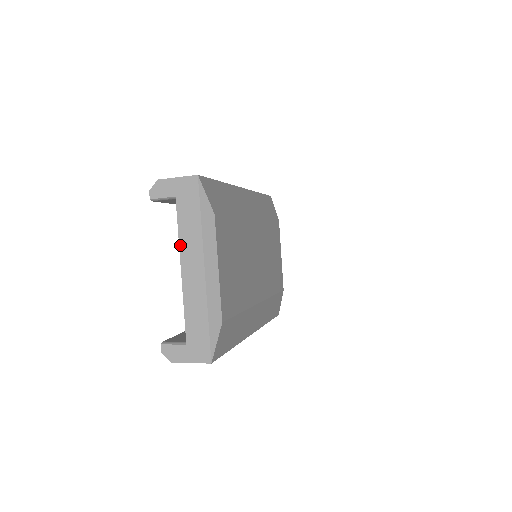
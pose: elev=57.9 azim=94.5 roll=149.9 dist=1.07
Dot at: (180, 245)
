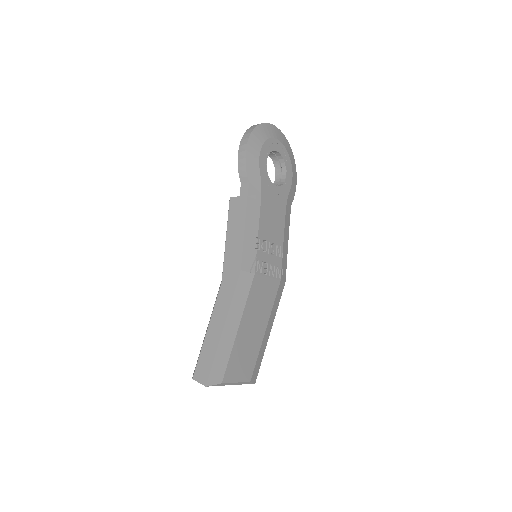
Dot at: occluded
